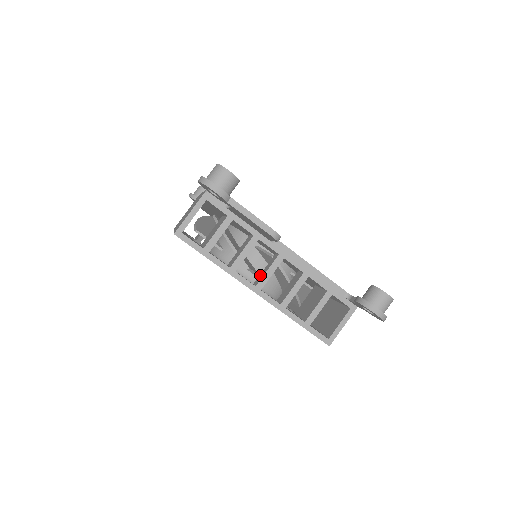
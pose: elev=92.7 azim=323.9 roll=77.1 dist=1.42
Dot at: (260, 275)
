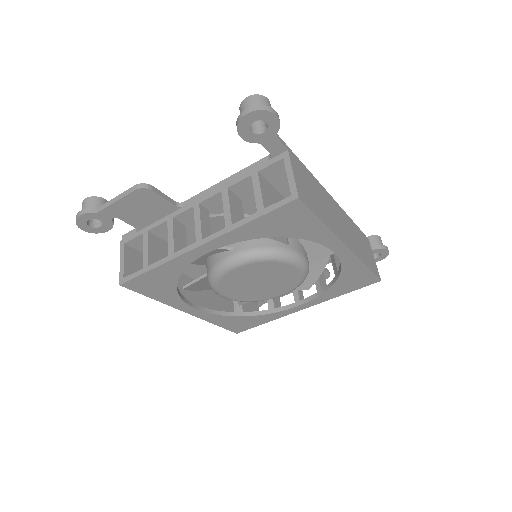
Dot at: occluded
